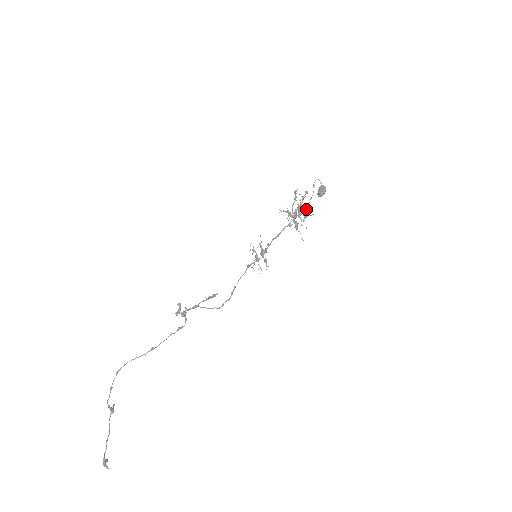
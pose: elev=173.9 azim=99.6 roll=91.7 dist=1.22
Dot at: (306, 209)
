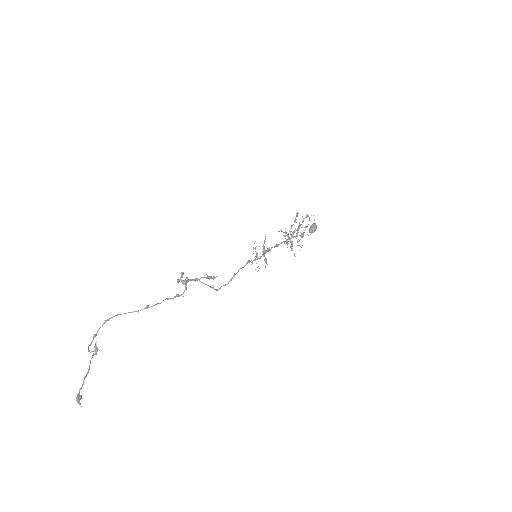
Dot at: occluded
